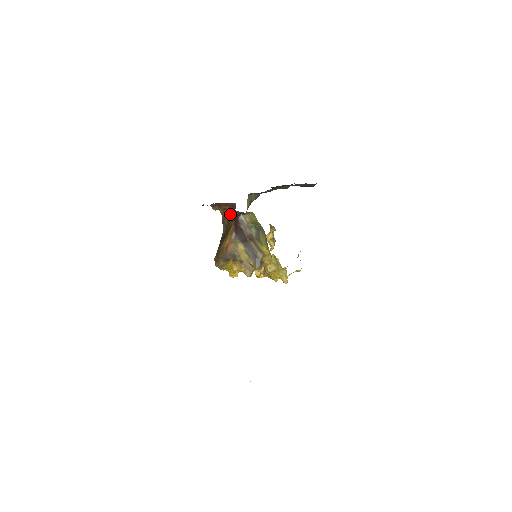
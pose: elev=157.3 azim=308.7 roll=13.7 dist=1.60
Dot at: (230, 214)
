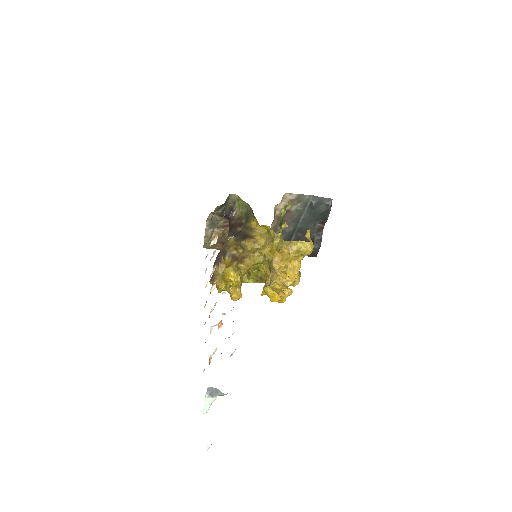
Dot at: occluded
